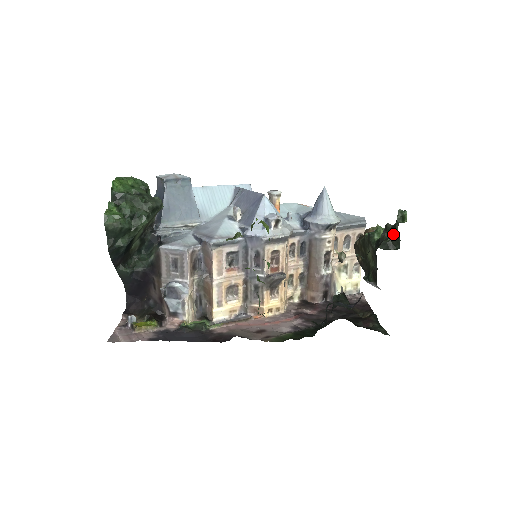
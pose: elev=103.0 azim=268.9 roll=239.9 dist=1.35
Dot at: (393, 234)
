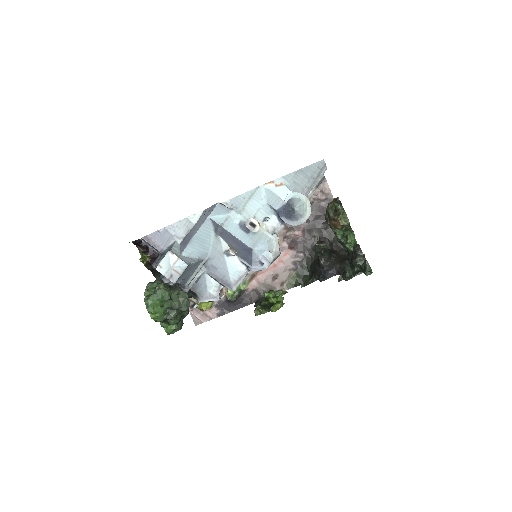
Dot at: occluded
